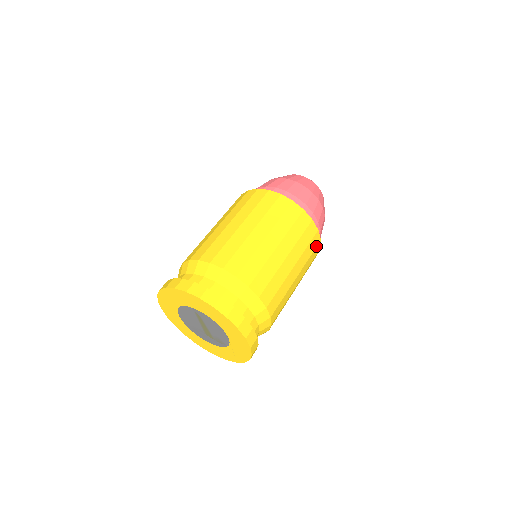
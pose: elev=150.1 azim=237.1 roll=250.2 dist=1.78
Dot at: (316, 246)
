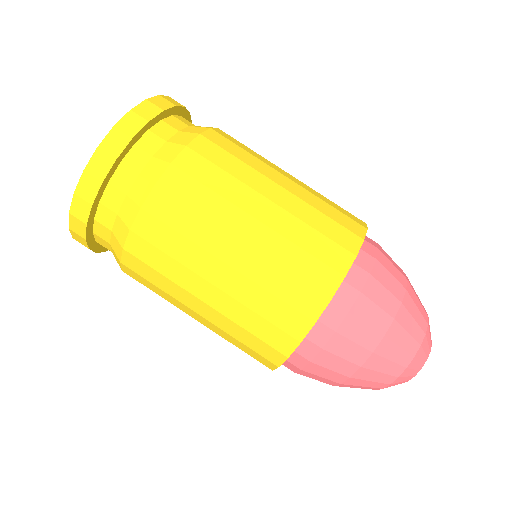
Dot at: (340, 245)
